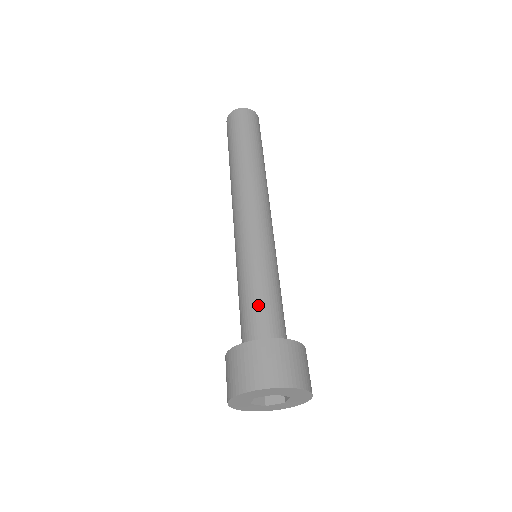
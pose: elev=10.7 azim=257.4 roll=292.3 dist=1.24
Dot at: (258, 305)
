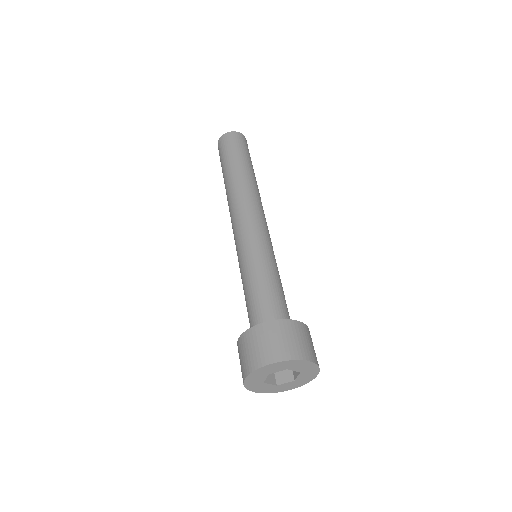
Dot at: (264, 295)
